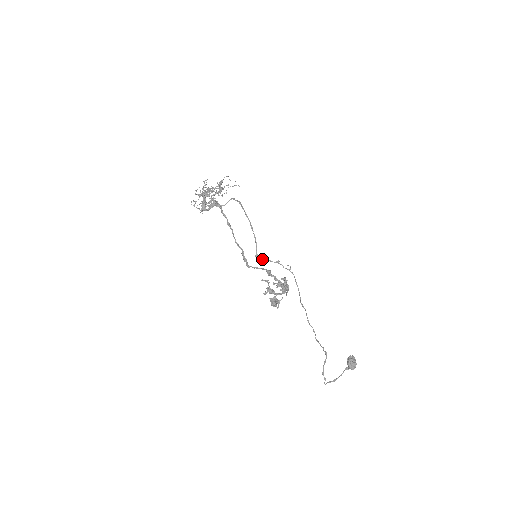
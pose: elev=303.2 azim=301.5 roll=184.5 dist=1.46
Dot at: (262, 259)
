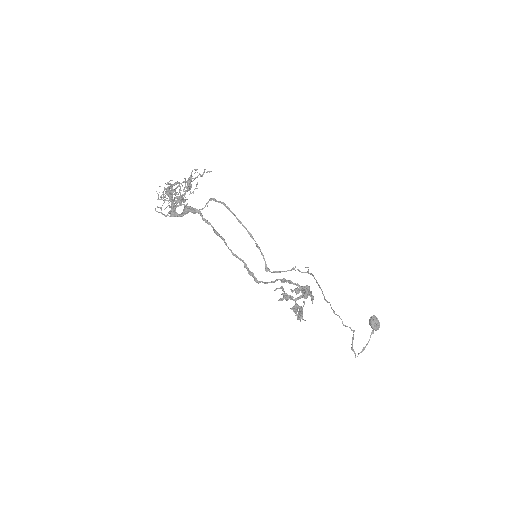
Dot at: (275, 272)
